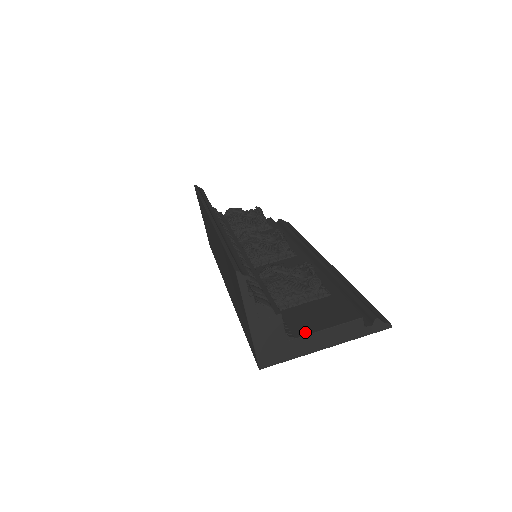
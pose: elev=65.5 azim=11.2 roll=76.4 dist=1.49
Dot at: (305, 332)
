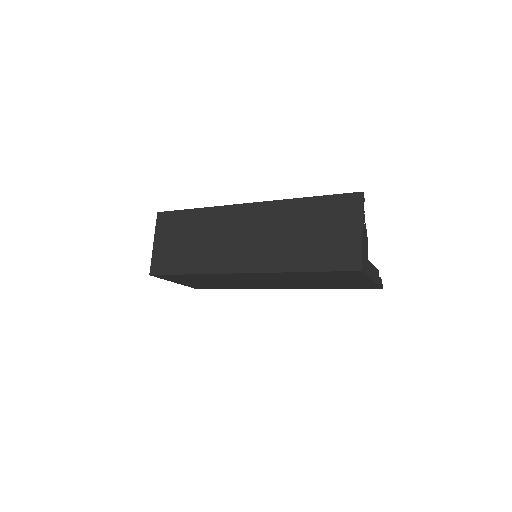
Dot at: occluded
